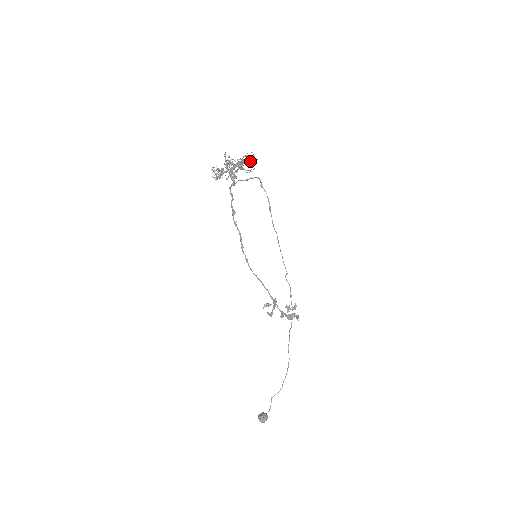
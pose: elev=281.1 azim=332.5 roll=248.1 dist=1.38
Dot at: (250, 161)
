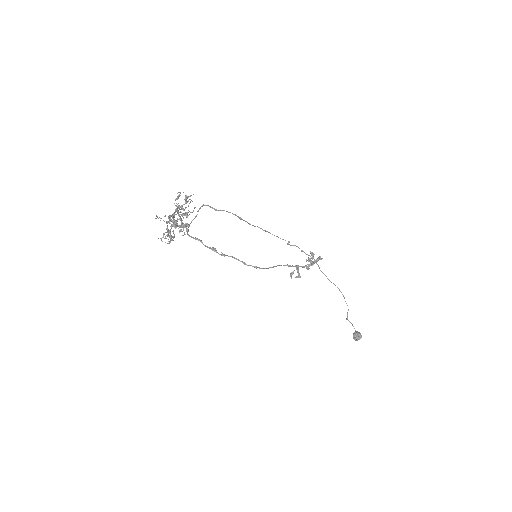
Dot at: (187, 202)
